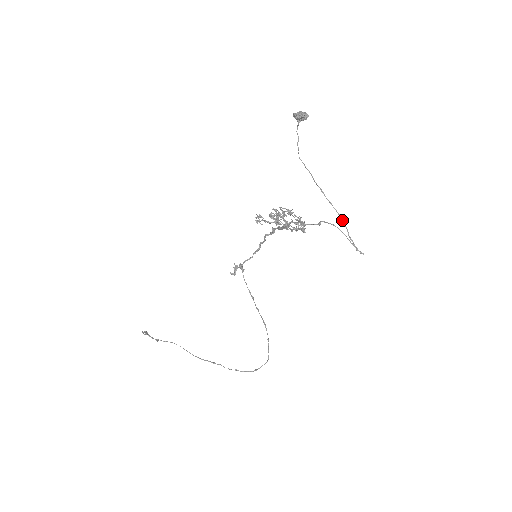
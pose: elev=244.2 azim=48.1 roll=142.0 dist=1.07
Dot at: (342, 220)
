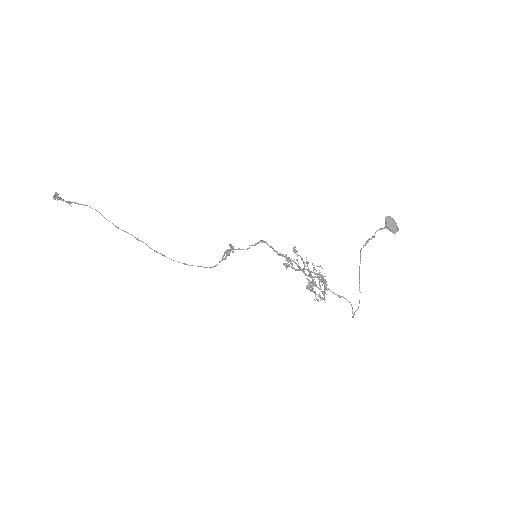
Dot at: occluded
